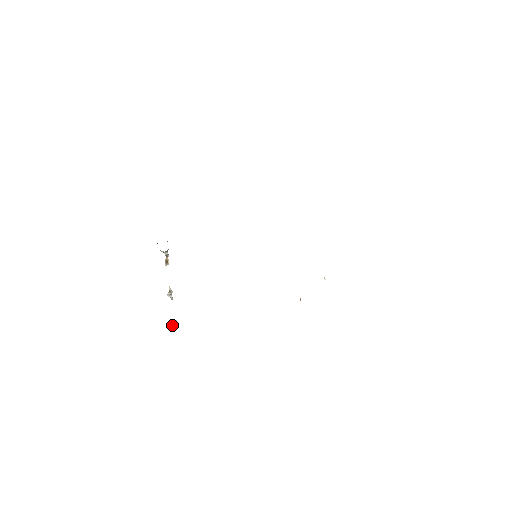
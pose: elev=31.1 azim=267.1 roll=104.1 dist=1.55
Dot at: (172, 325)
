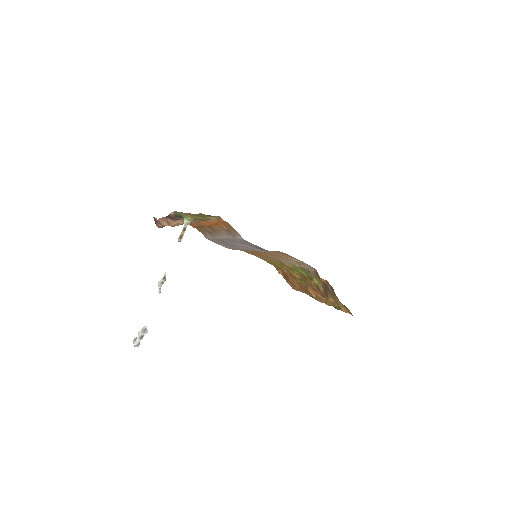
Dot at: (138, 335)
